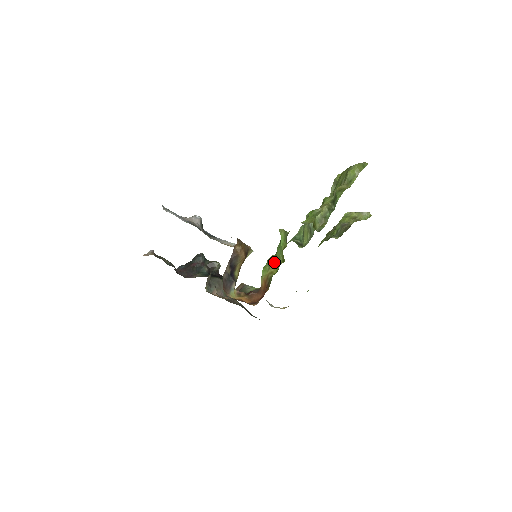
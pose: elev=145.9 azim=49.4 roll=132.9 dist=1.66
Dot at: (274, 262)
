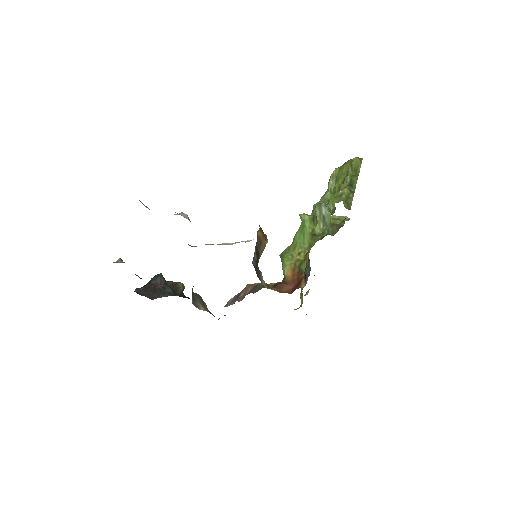
Dot at: (298, 249)
